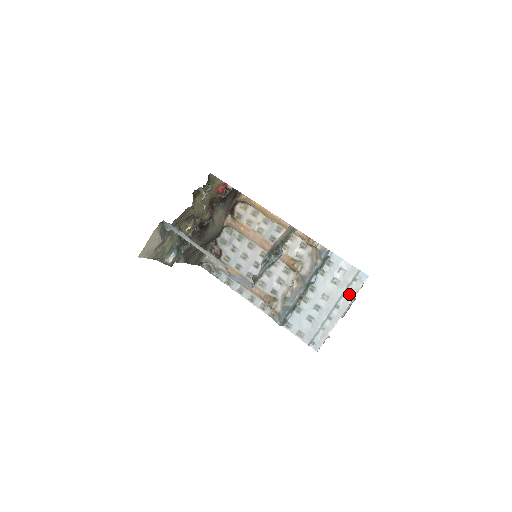
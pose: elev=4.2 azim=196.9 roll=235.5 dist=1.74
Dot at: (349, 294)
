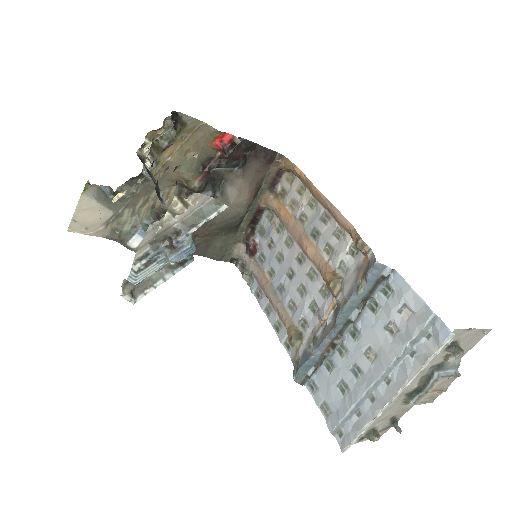
Dot at: (410, 361)
